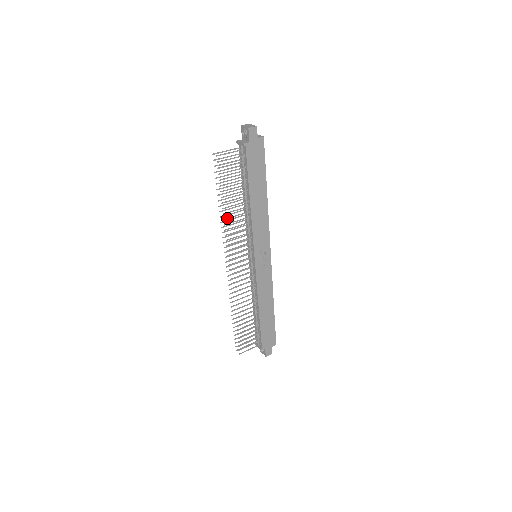
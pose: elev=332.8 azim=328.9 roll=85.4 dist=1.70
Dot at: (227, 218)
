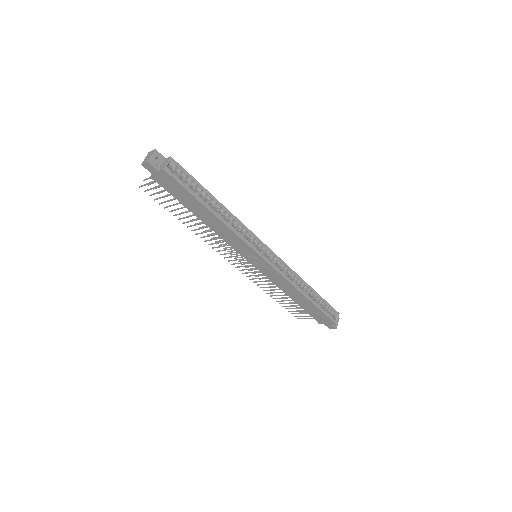
Dot at: (193, 230)
